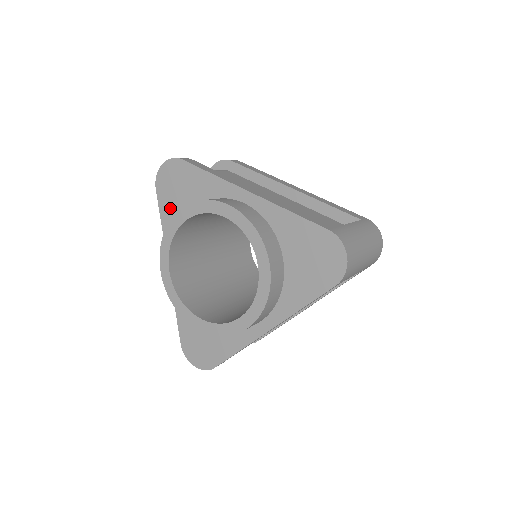
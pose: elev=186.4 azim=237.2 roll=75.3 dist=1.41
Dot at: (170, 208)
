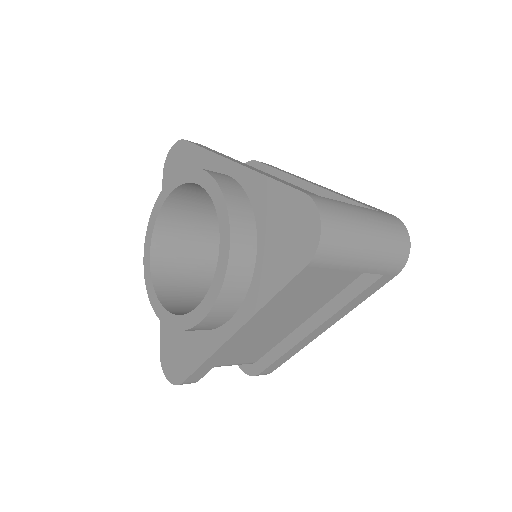
Dot at: occluded
